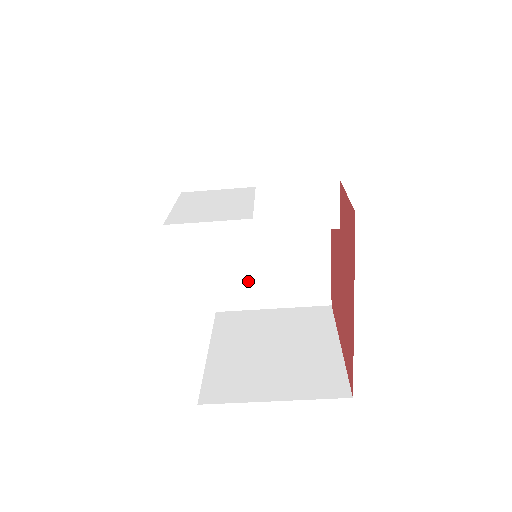
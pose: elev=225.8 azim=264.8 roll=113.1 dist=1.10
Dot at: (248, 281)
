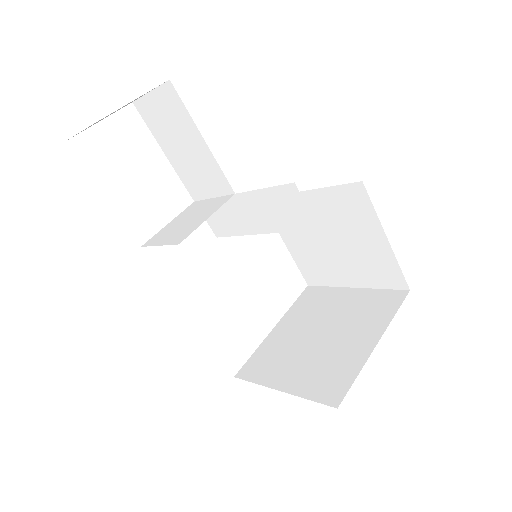
Dot at: (321, 260)
